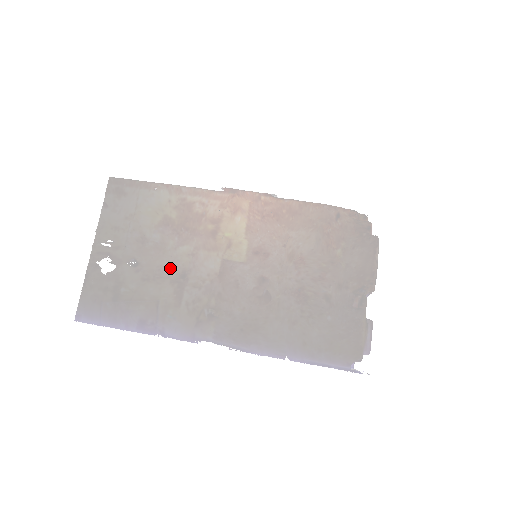
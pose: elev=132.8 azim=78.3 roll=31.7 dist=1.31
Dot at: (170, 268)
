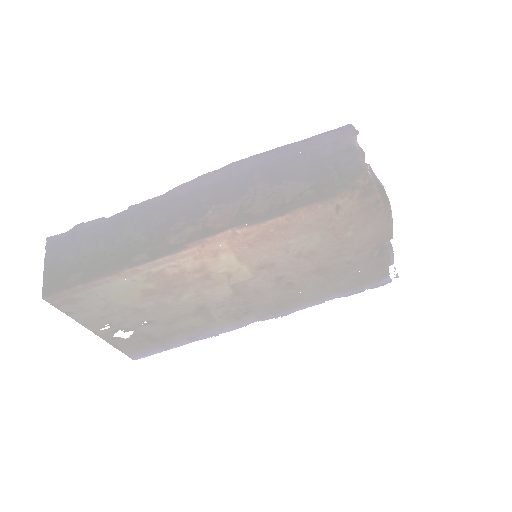
Dot at: (184, 311)
